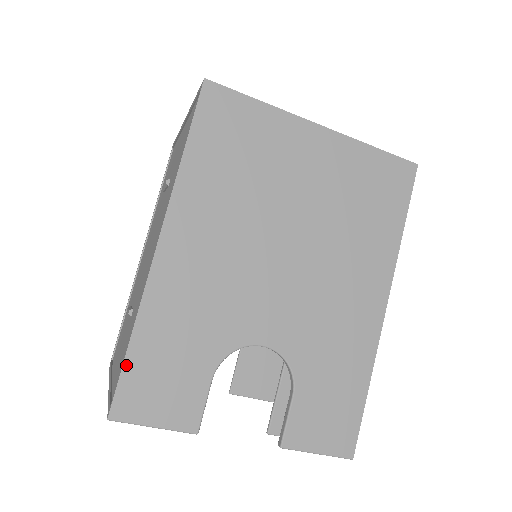
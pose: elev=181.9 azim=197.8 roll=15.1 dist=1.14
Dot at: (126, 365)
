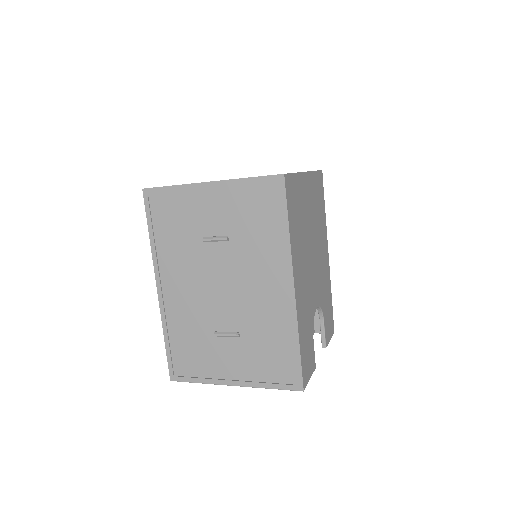
Dot at: (301, 360)
